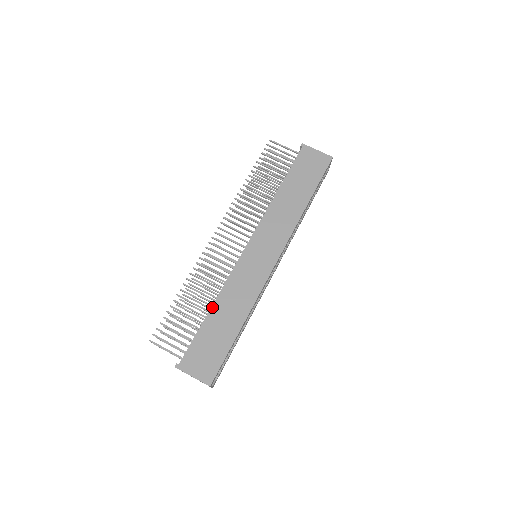
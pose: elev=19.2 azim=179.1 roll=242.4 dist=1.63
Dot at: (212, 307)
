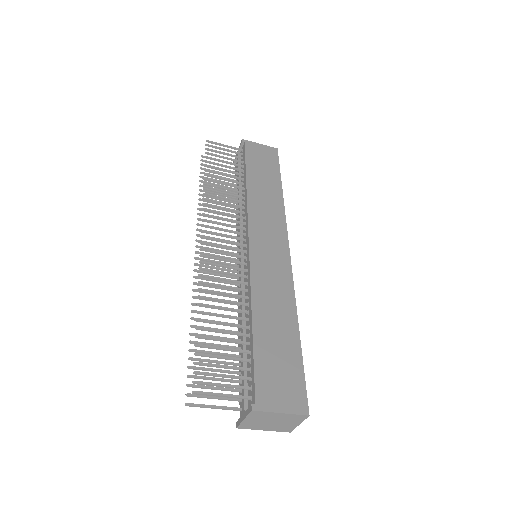
Dot at: (253, 317)
